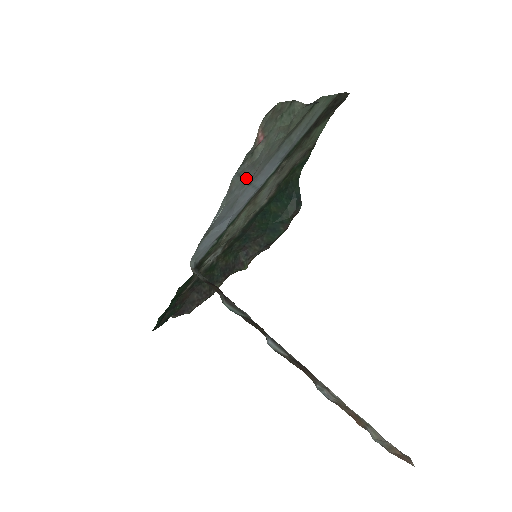
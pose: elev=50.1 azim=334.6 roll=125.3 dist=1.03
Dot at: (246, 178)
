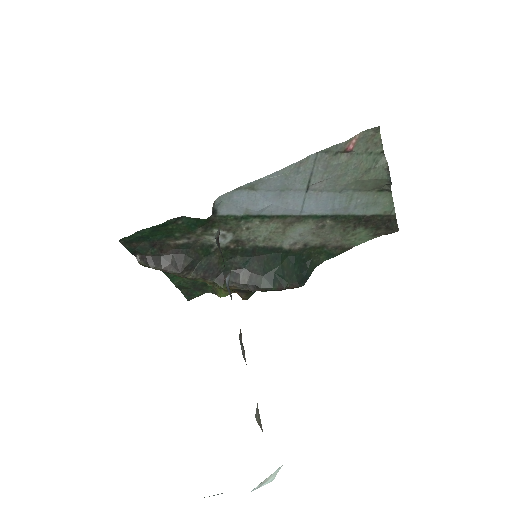
Dot at: (312, 176)
